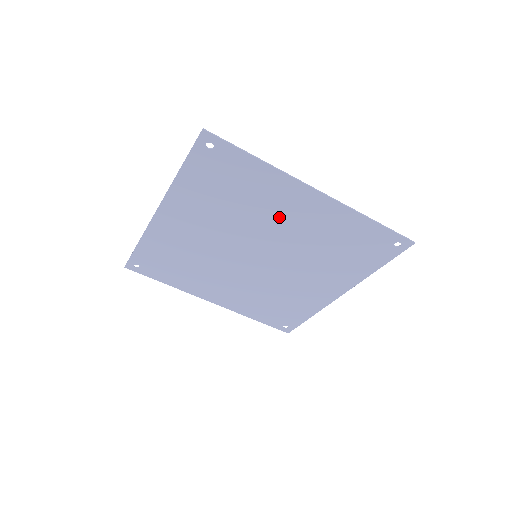
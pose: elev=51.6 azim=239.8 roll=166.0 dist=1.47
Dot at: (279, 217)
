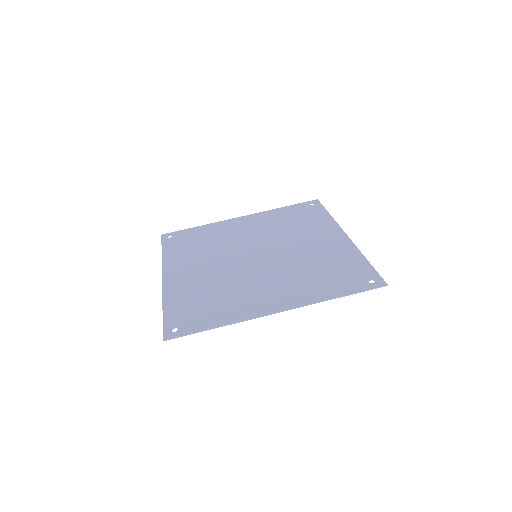
Dot at: (238, 234)
